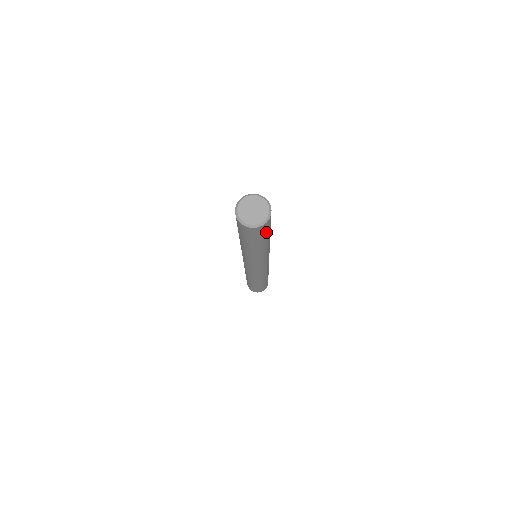
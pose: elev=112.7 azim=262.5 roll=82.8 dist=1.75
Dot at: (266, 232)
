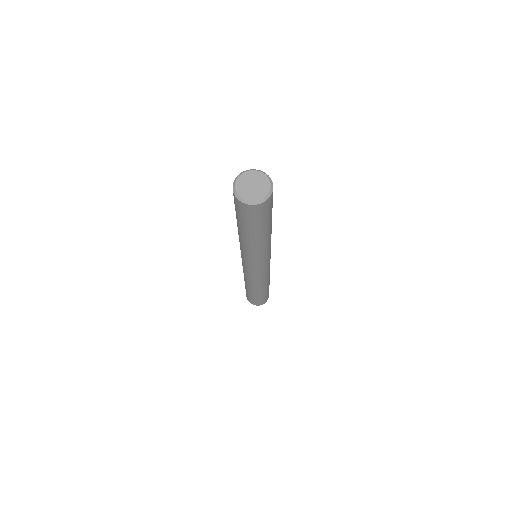
Dot at: (271, 207)
